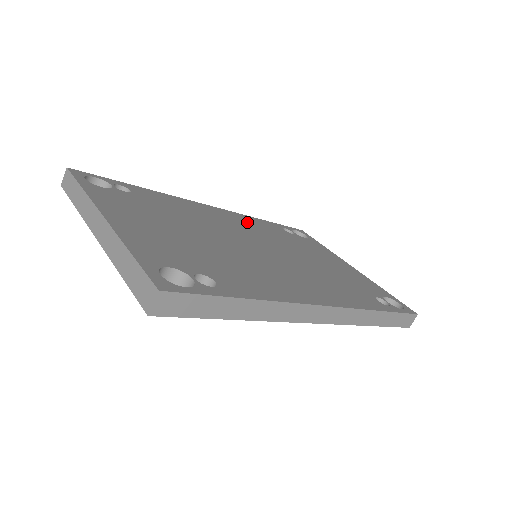
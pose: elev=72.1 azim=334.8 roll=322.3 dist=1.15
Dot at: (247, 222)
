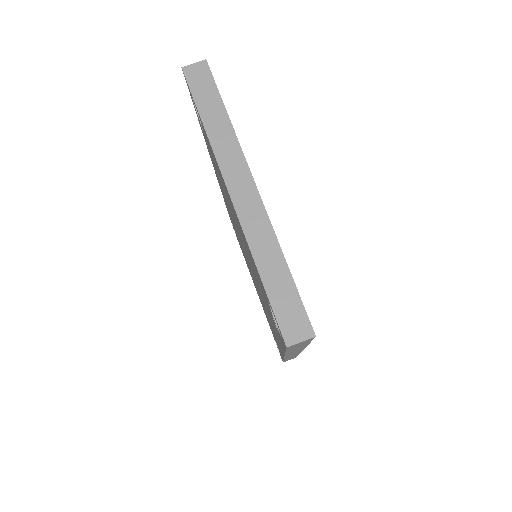
Dot at: occluded
